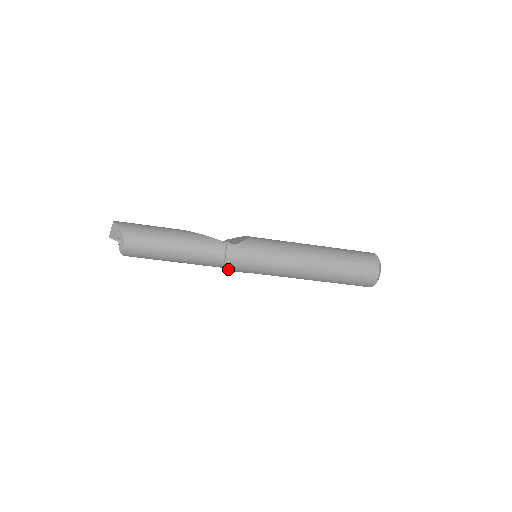
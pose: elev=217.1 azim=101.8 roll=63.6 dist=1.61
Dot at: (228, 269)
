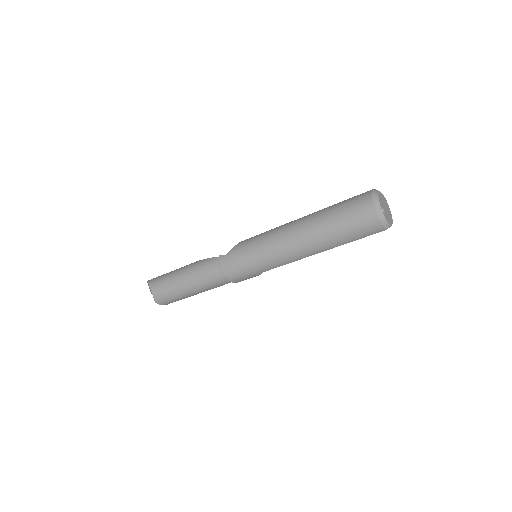
Dot at: (234, 280)
